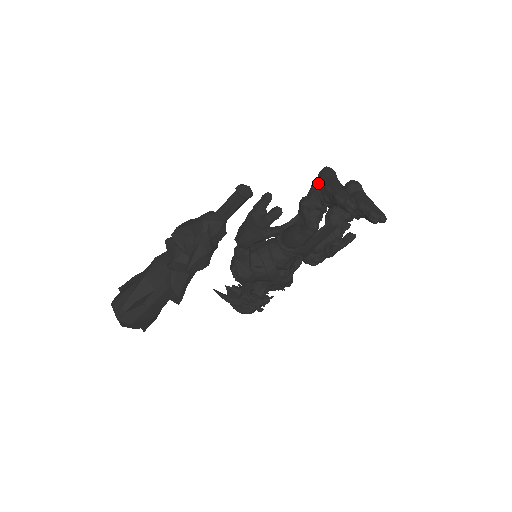
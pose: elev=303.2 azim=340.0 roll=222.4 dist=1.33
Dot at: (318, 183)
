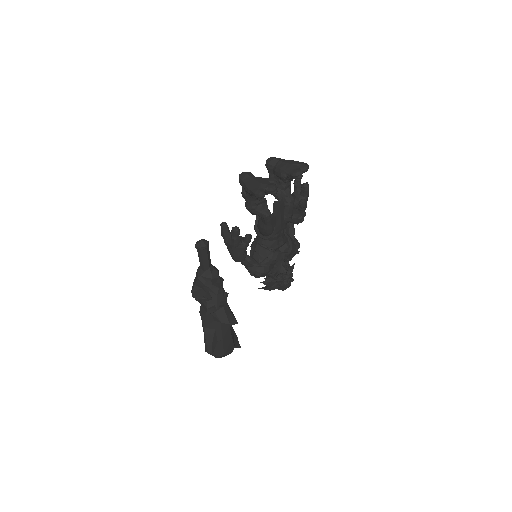
Dot at: (243, 191)
